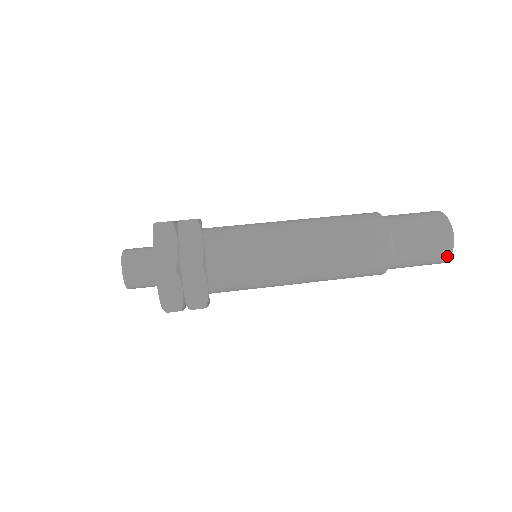
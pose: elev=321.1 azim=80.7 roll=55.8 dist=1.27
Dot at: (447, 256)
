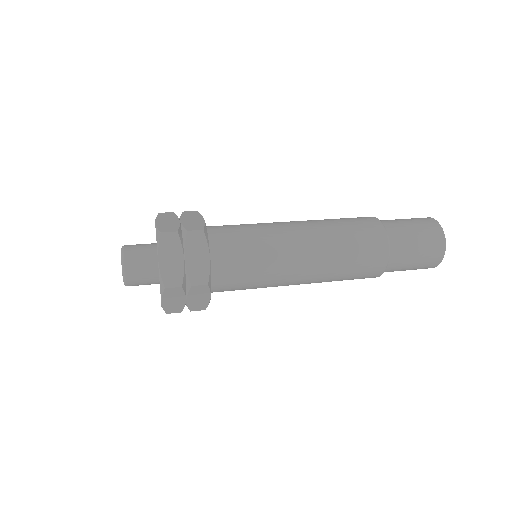
Dot at: (442, 246)
